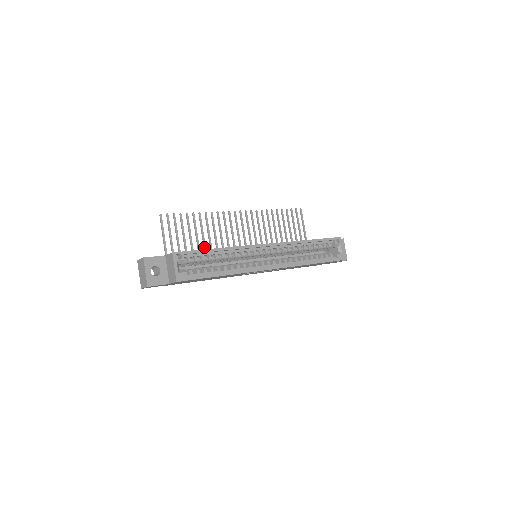
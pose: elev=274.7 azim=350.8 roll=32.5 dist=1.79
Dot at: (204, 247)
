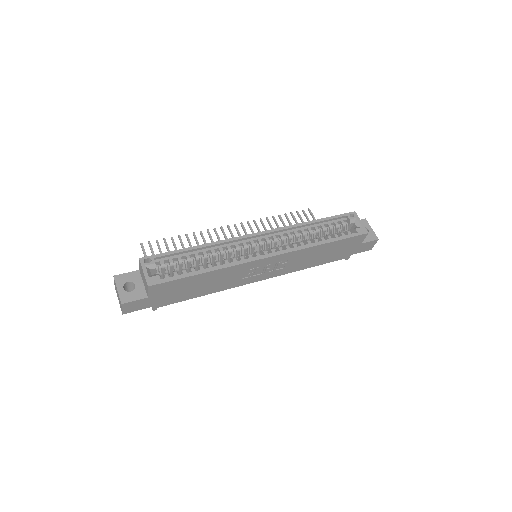
Dot at: occluded
